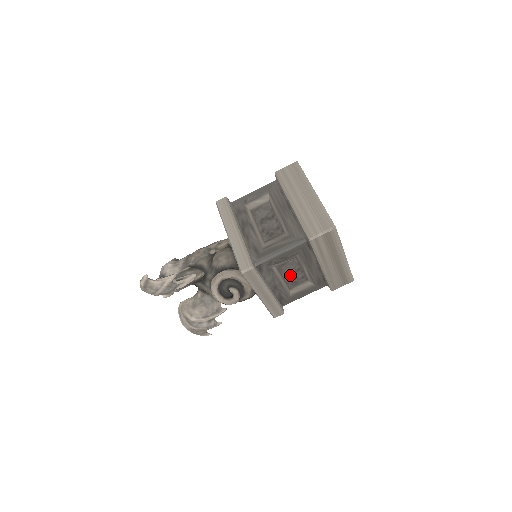
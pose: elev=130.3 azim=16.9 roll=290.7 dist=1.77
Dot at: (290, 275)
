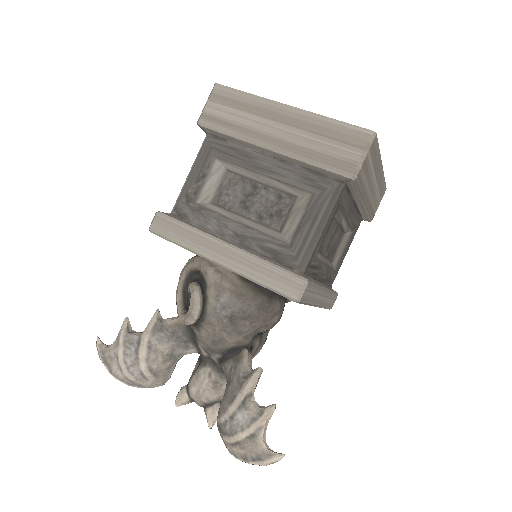
Dot at: (252, 206)
